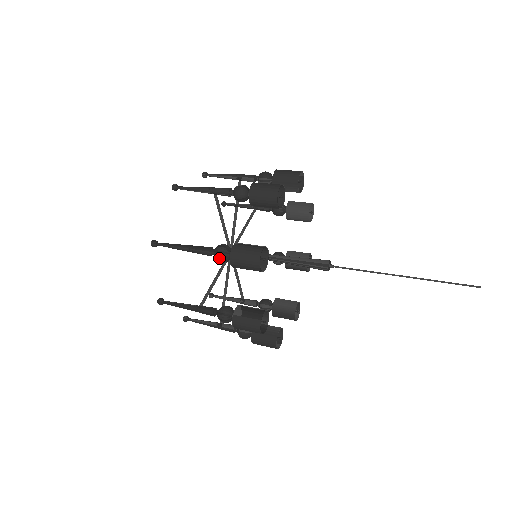
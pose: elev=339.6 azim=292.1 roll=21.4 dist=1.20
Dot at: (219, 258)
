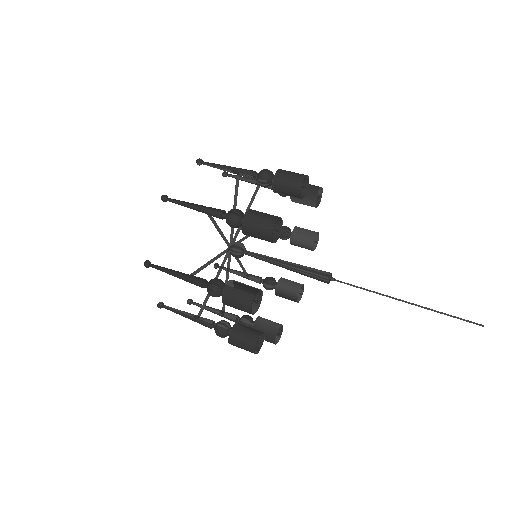
Dot at: (231, 219)
